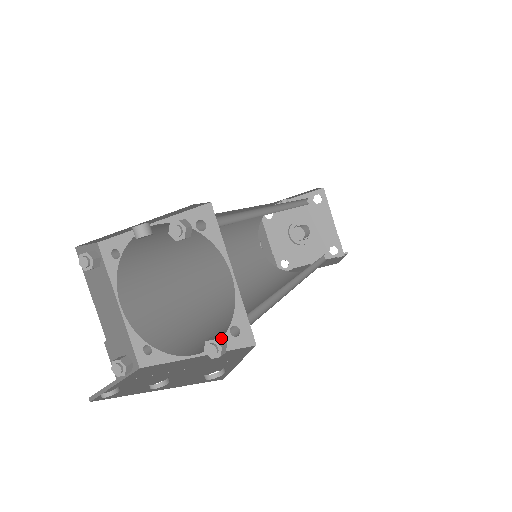
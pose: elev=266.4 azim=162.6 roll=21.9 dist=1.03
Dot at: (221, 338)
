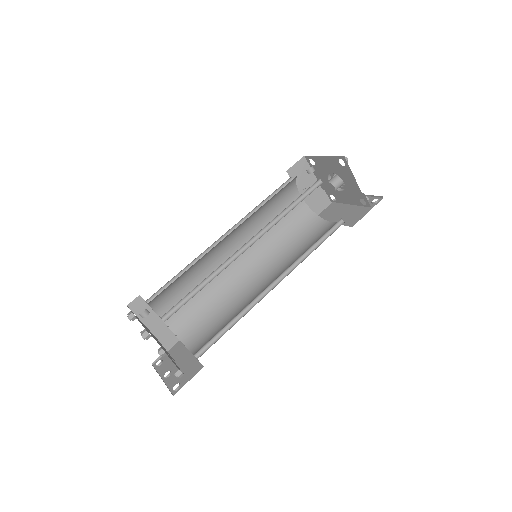
Dot at: (179, 371)
